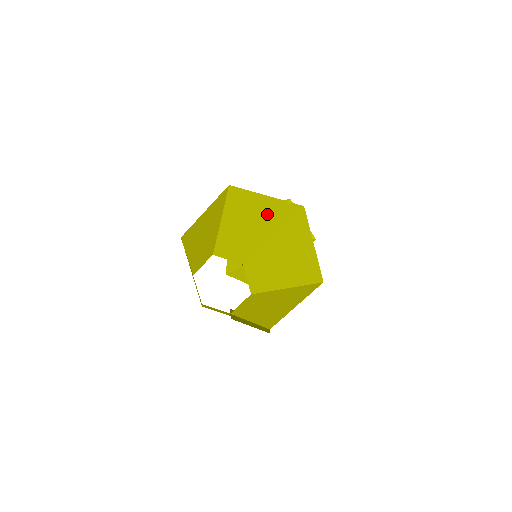
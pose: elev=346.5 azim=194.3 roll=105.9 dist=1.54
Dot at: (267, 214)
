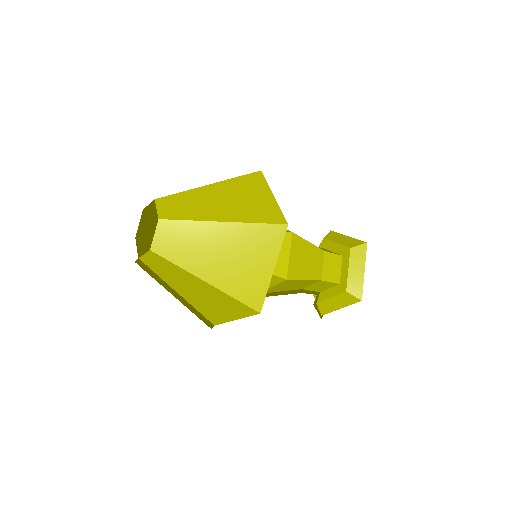
Dot at: (245, 206)
